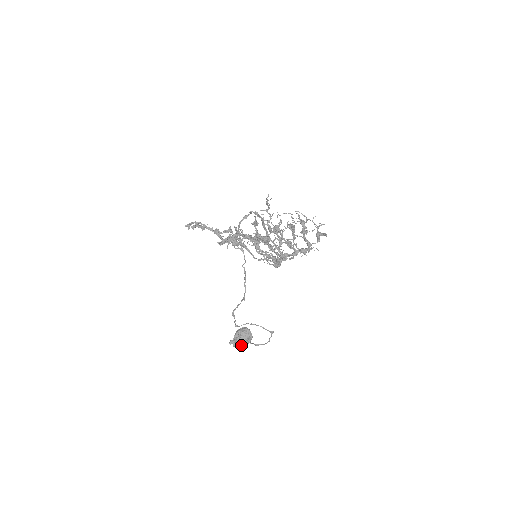
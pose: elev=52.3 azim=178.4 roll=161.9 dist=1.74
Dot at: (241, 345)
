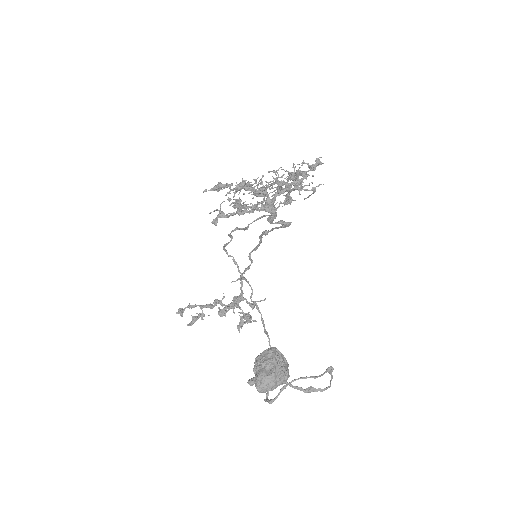
Dot at: (268, 376)
